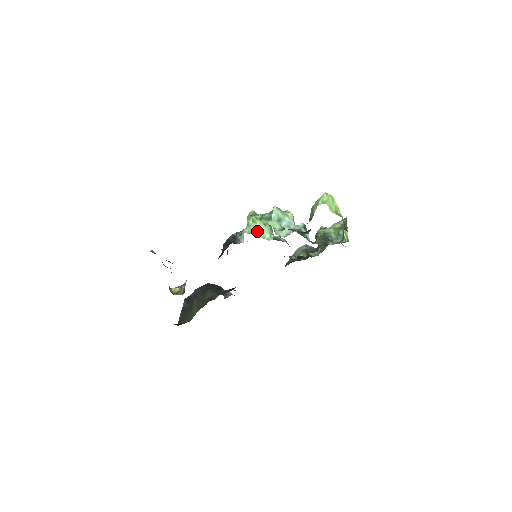
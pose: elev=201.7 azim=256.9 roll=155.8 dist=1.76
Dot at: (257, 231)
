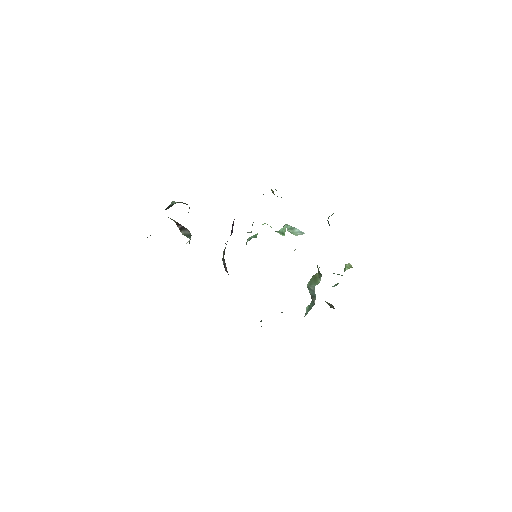
Dot at: (270, 226)
